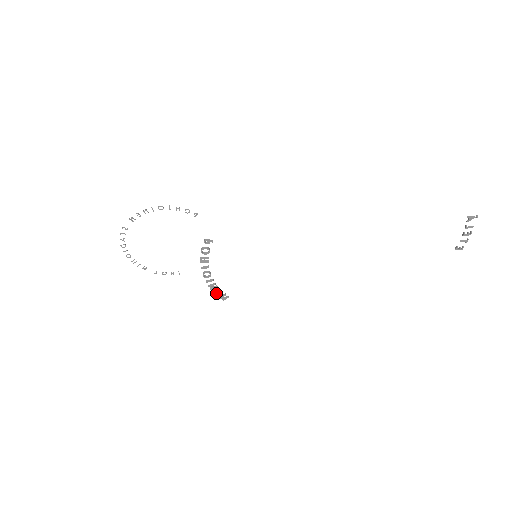
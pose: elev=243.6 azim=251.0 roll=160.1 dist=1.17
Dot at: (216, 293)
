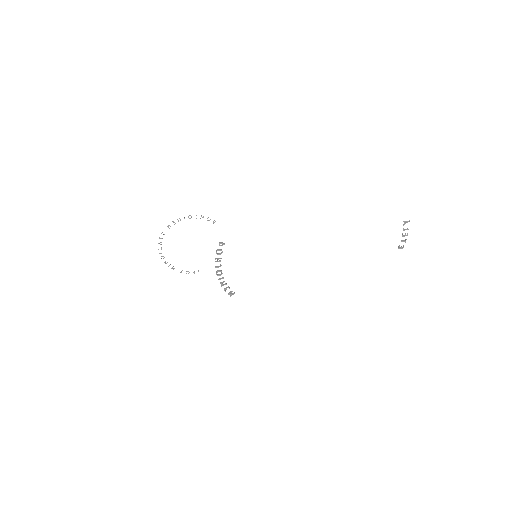
Dot at: (225, 290)
